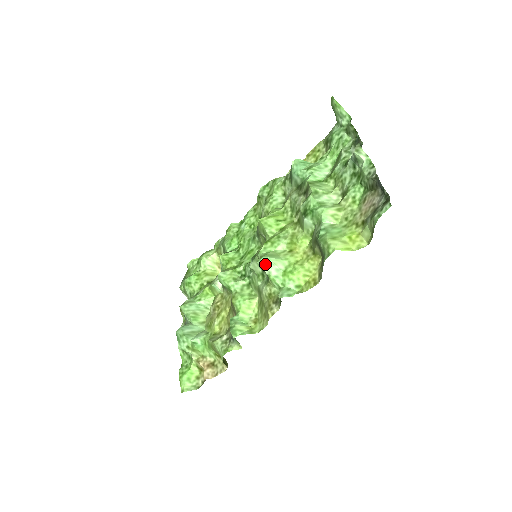
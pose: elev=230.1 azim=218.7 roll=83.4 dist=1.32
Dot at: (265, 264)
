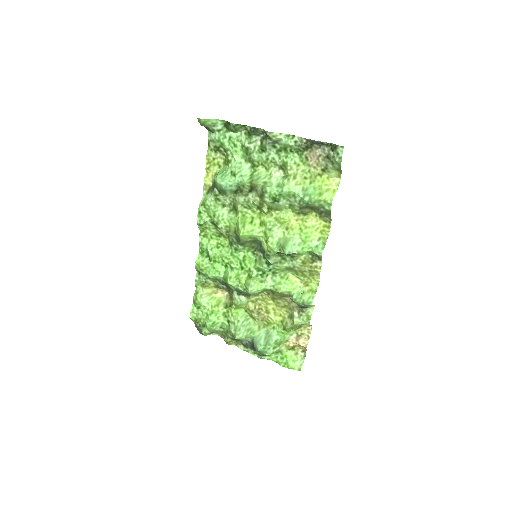
Dot at: (291, 250)
